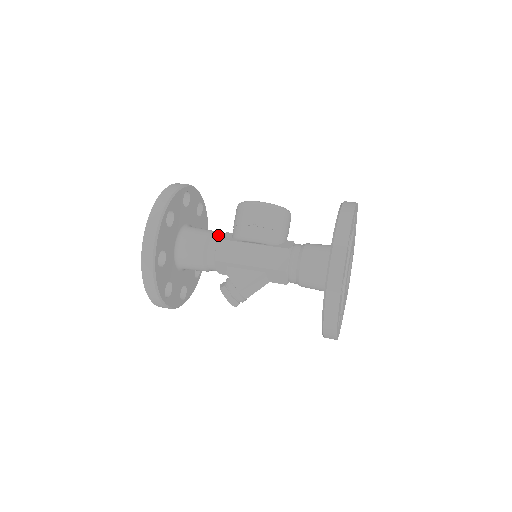
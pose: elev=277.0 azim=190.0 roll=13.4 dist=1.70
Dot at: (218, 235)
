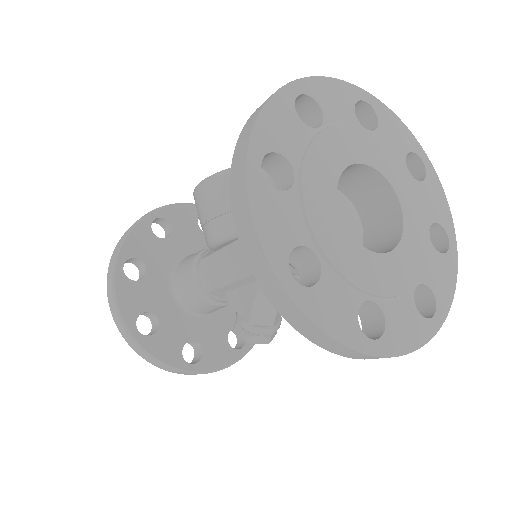
Dot at: (204, 253)
